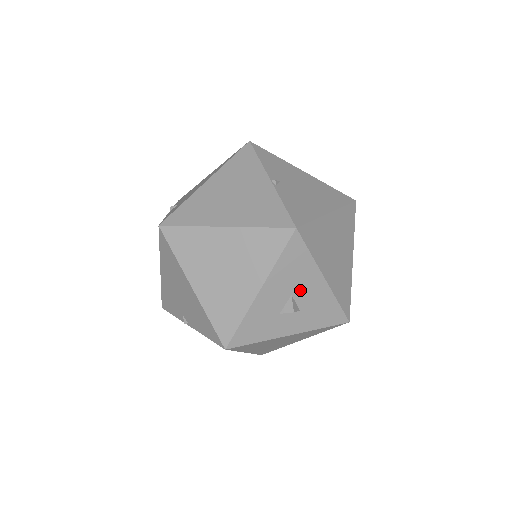
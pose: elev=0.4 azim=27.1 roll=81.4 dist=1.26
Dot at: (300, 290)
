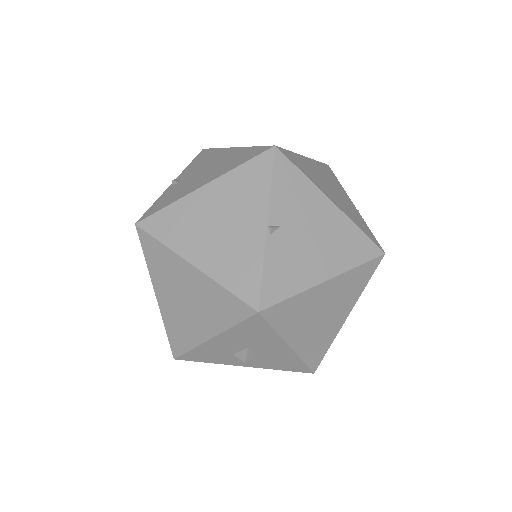
Dot at: (259, 347)
